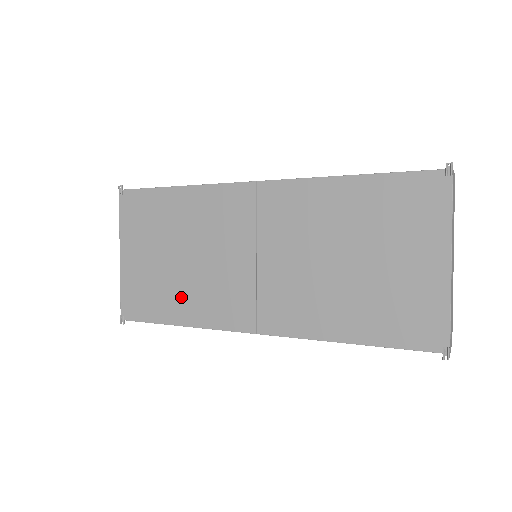
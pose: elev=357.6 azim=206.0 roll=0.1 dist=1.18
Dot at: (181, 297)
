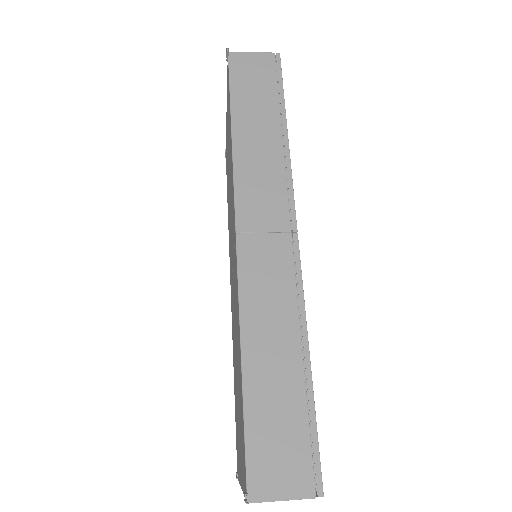
Dot at: (228, 203)
